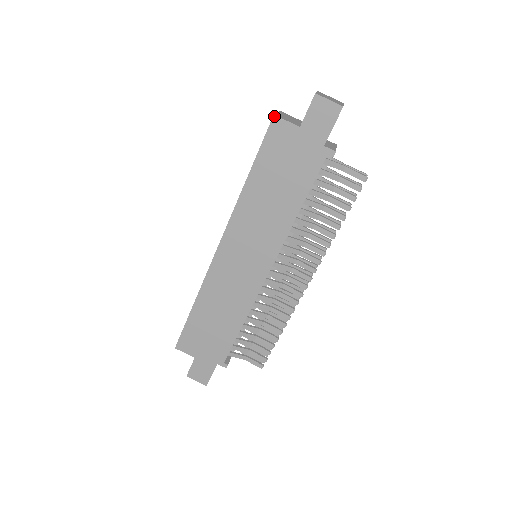
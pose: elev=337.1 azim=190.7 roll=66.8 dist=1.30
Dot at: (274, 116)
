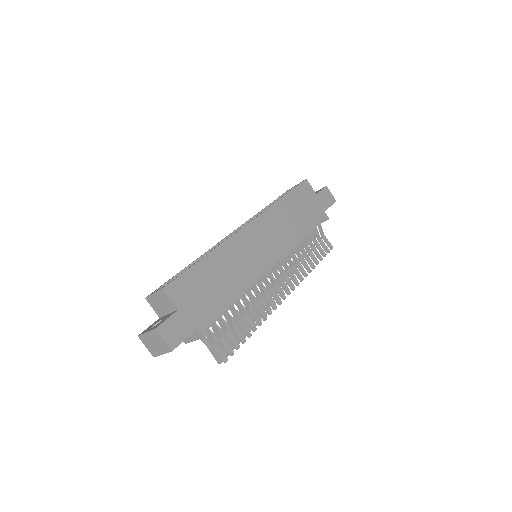
Dot at: (306, 179)
